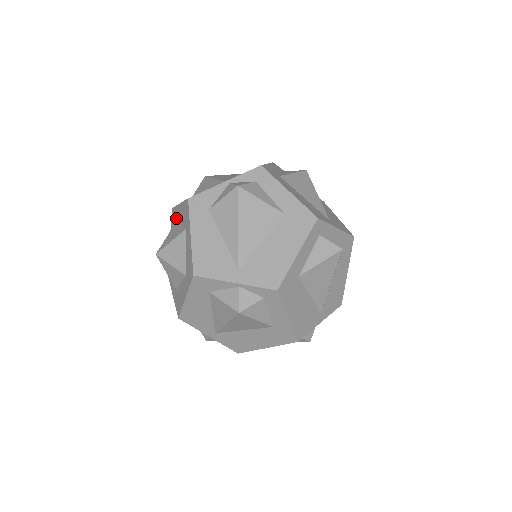
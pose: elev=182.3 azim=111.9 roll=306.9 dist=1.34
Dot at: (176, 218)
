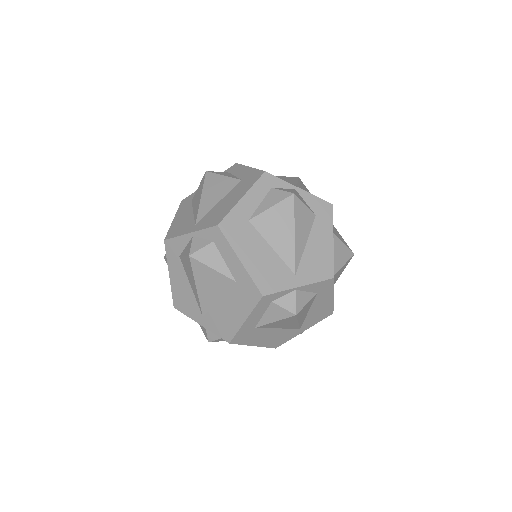
Dot at: occluded
